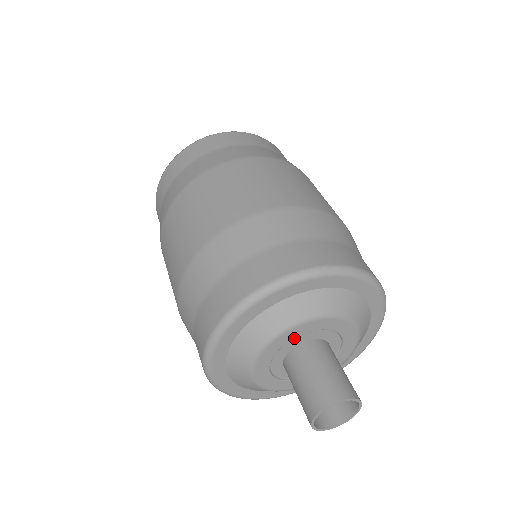
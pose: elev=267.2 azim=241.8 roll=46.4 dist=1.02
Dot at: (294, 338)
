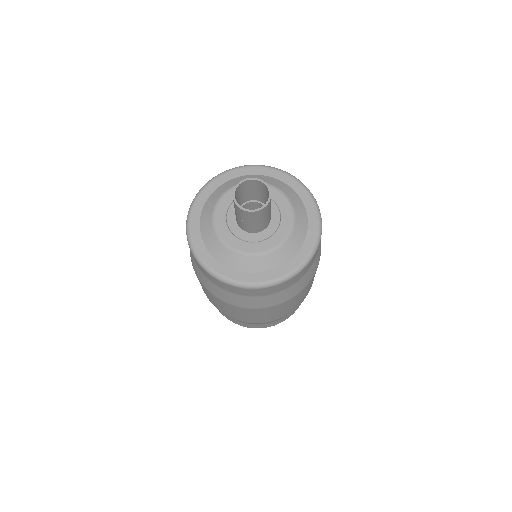
Dot at: (231, 207)
